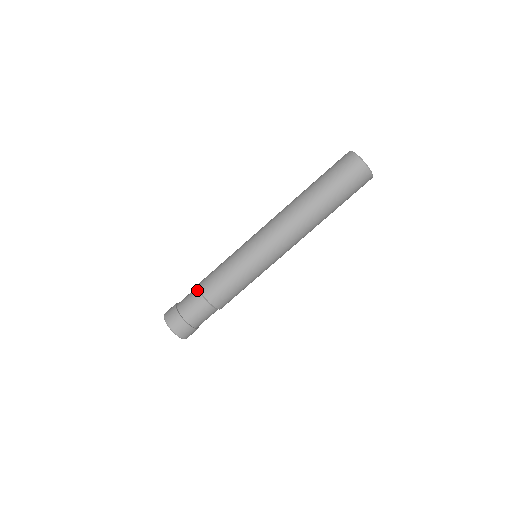
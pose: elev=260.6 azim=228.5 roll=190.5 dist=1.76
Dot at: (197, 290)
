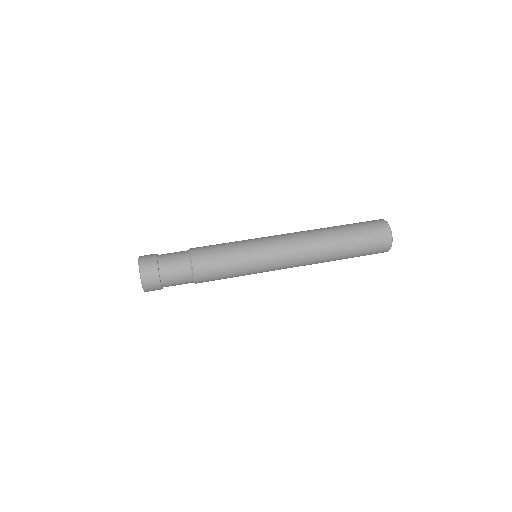
Dot at: (187, 250)
